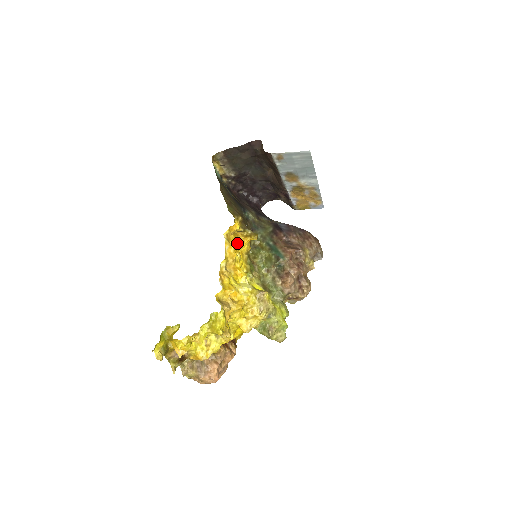
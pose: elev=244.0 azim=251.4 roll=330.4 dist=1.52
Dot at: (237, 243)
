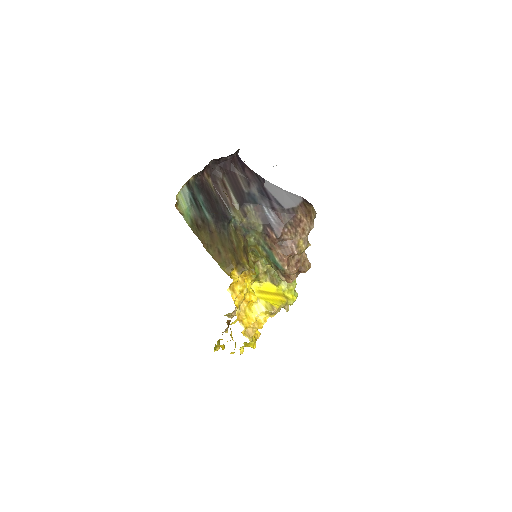
Dot at: (240, 284)
